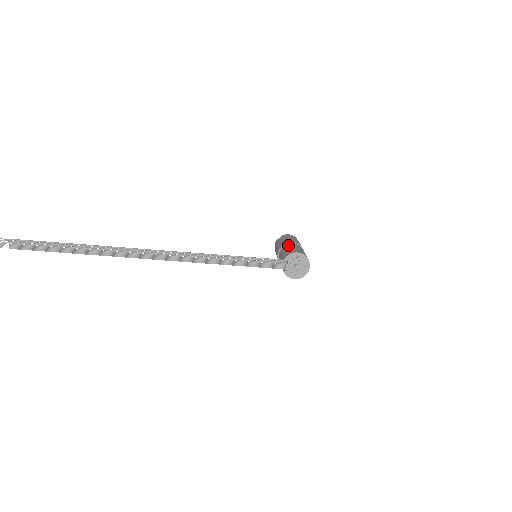
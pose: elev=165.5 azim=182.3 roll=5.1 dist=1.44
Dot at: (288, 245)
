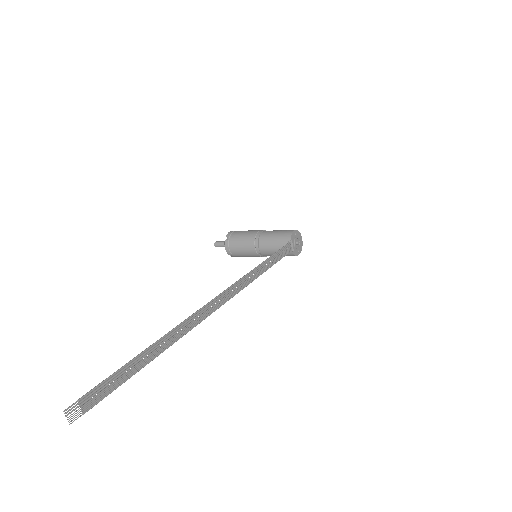
Dot at: (265, 234)
